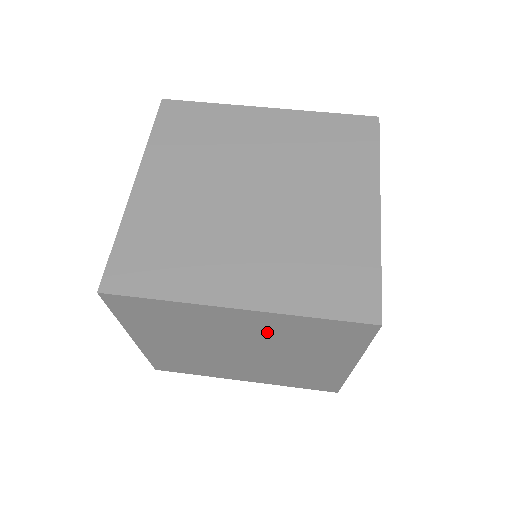
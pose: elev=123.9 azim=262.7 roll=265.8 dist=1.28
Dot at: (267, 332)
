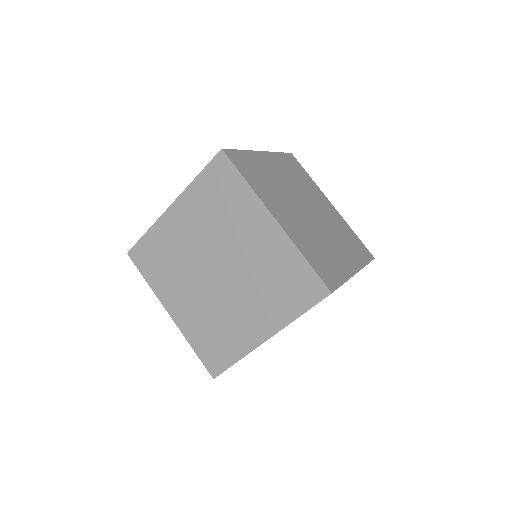
Dot at: (262, 256)
